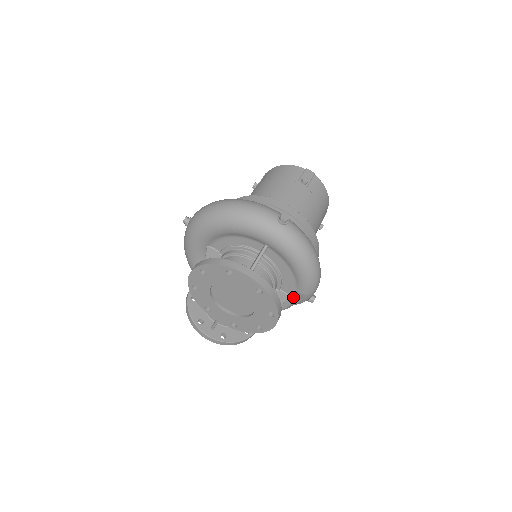
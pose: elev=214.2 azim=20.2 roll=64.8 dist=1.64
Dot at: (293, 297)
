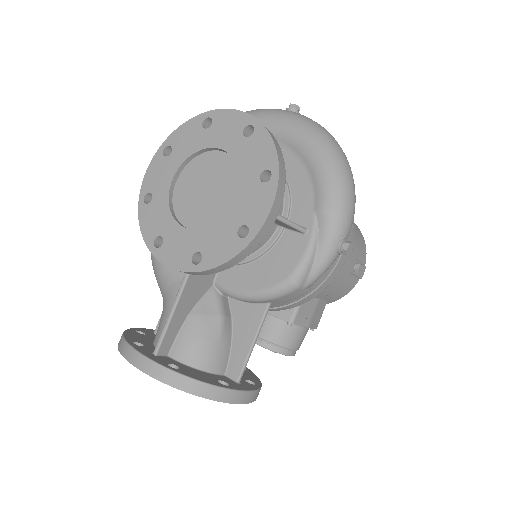
Dot at: (310, 229)
